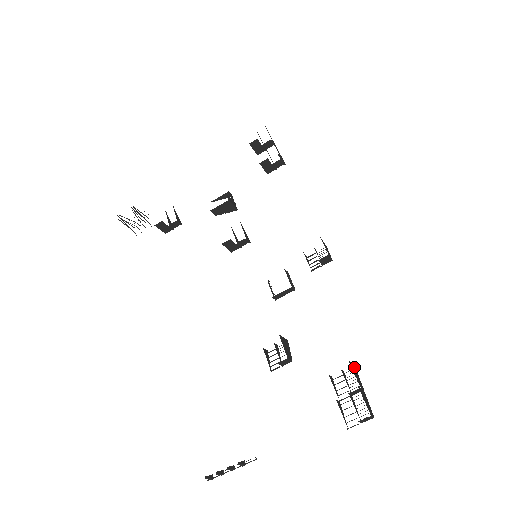
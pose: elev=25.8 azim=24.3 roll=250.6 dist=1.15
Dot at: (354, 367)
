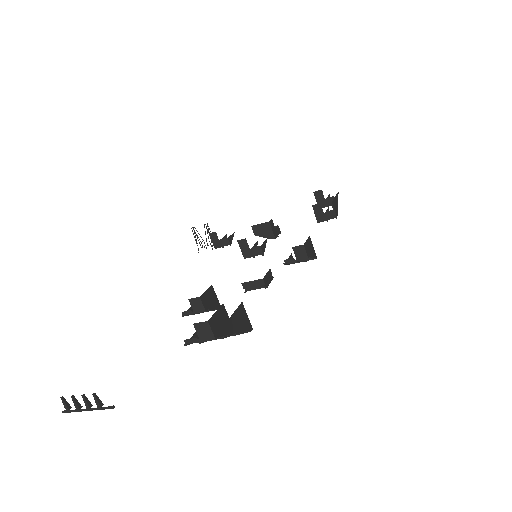
Dot at: (248, 323)
